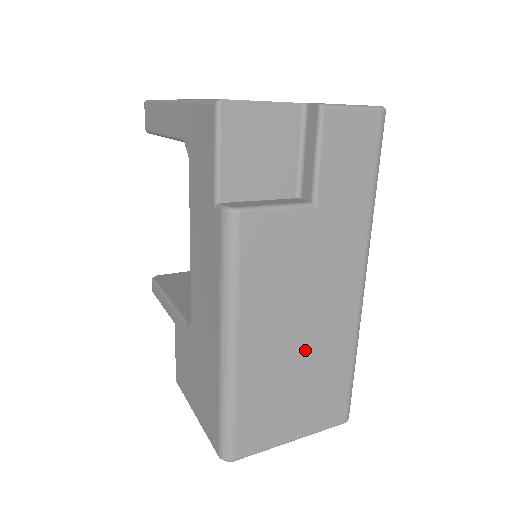
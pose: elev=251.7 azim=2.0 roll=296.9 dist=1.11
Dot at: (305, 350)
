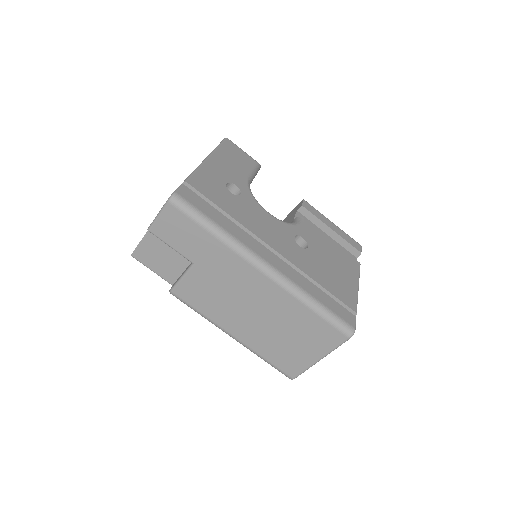
Dot at: (270, 319)
